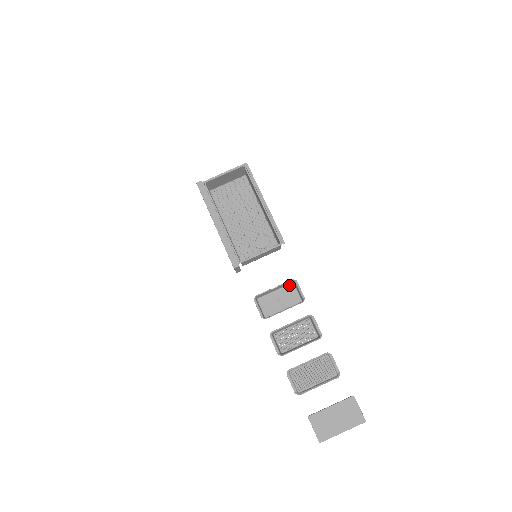
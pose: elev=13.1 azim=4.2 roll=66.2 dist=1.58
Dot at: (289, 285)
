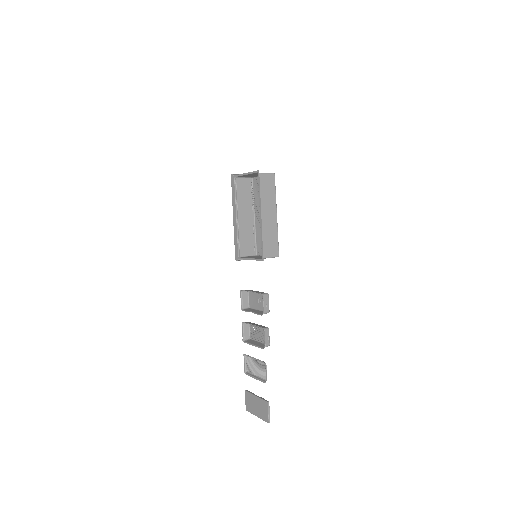
Dot at: occluded
